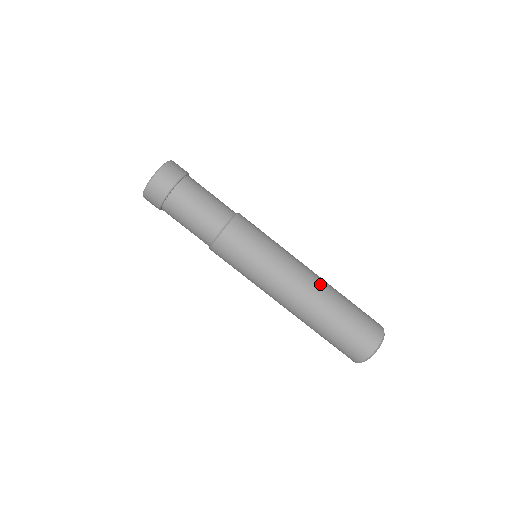
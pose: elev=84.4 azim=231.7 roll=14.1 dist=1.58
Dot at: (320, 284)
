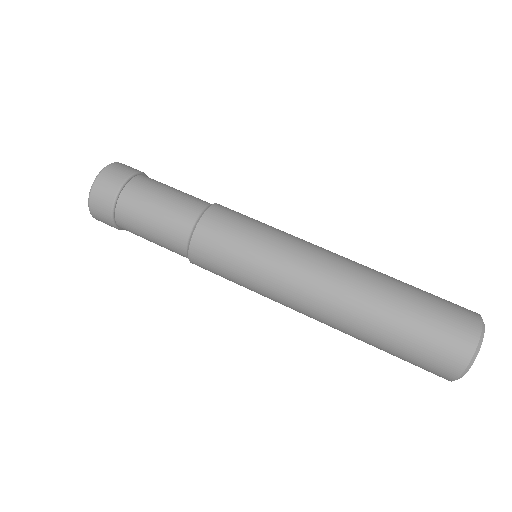
Dot at: occluded
